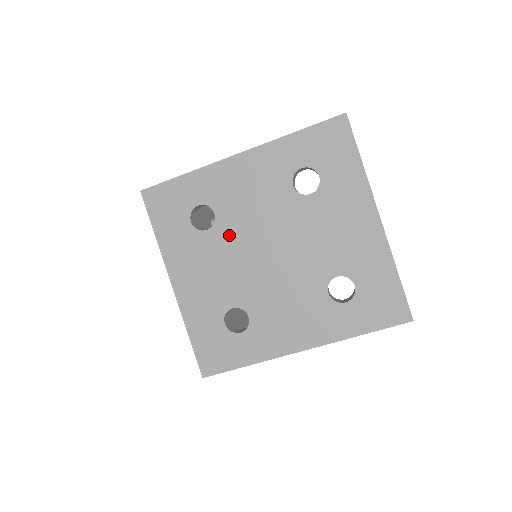
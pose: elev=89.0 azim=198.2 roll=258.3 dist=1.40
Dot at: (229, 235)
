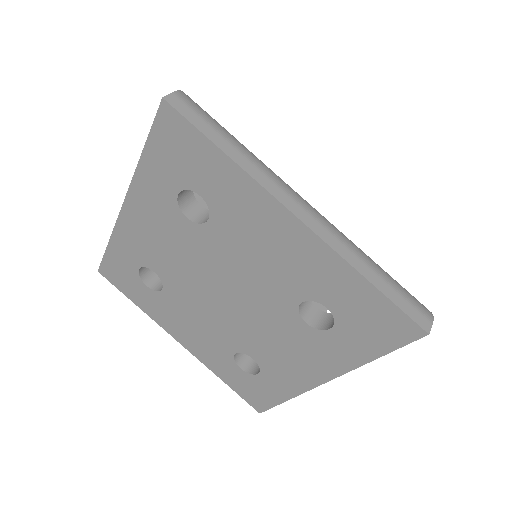
Dot at: (180, 289)
